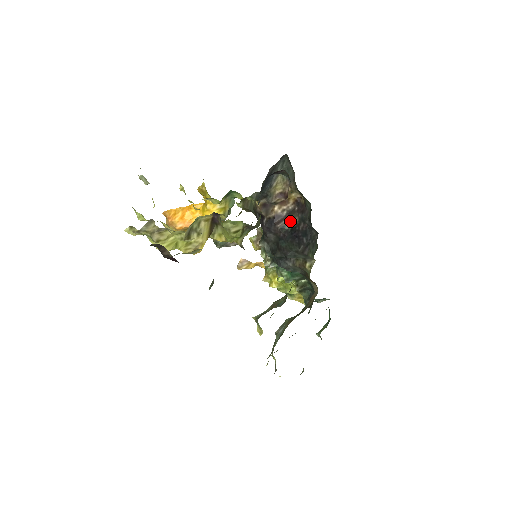
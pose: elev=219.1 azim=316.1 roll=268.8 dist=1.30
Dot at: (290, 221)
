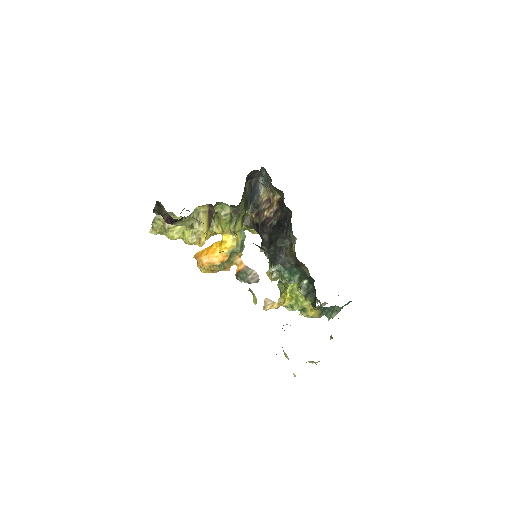
Dot at: (276, 217)
